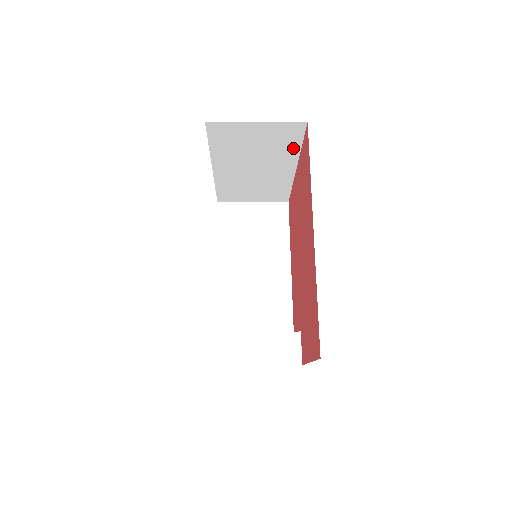
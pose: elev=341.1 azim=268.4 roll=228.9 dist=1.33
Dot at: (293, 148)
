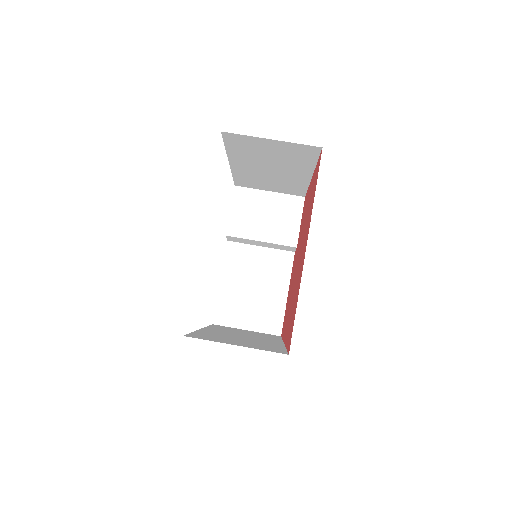
Dot at: occluded
